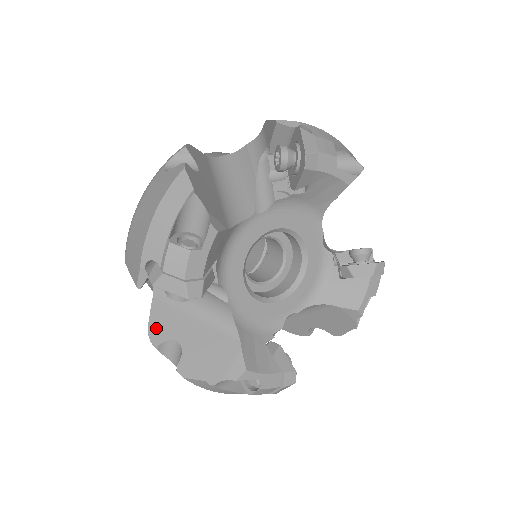
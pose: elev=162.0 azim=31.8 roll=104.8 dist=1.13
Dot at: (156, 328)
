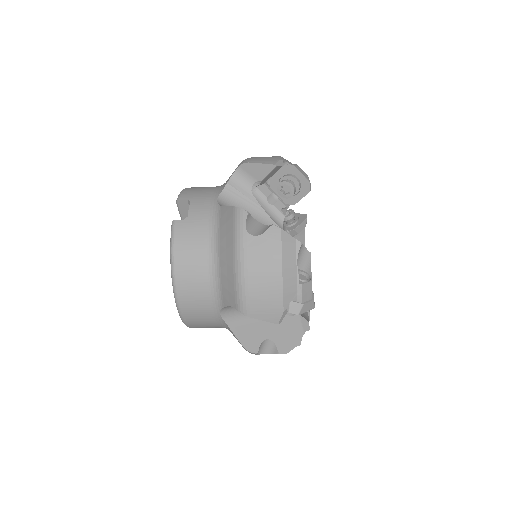
Dot at: occluded
